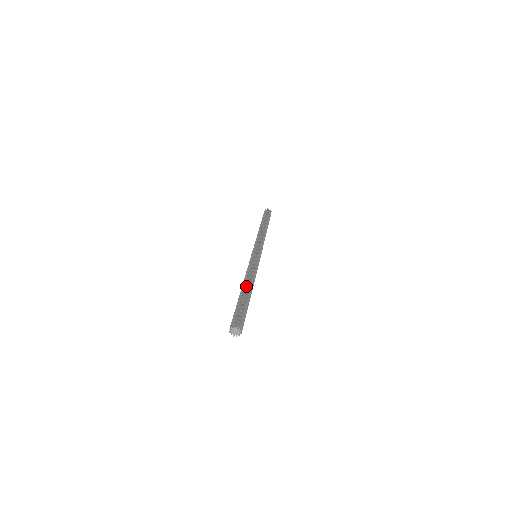
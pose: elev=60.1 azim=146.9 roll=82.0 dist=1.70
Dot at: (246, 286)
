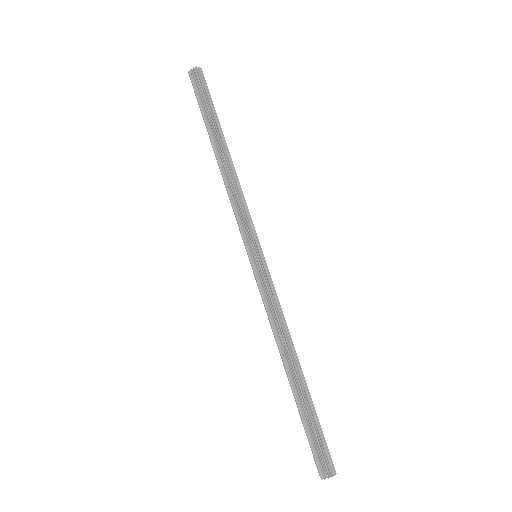
Dot at: (295, 366)
